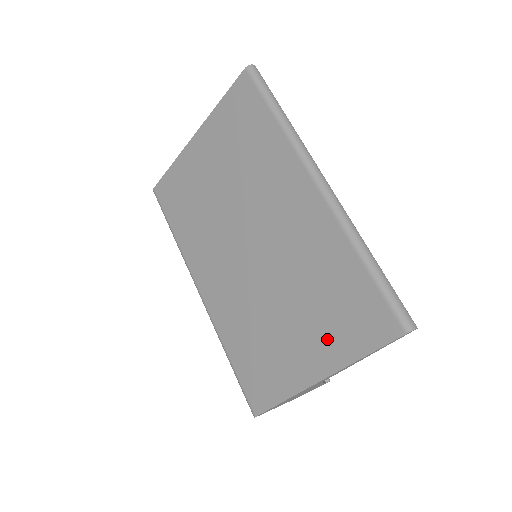
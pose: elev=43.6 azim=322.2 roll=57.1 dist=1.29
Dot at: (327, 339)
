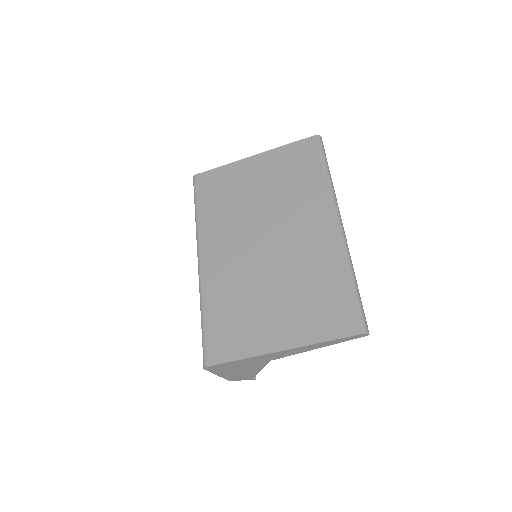
Dot at: (300, 323)
